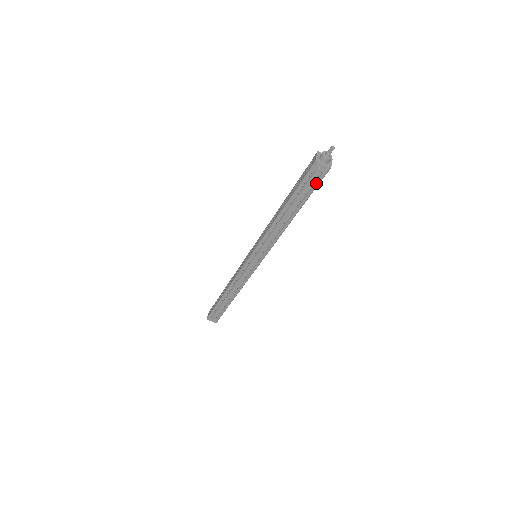
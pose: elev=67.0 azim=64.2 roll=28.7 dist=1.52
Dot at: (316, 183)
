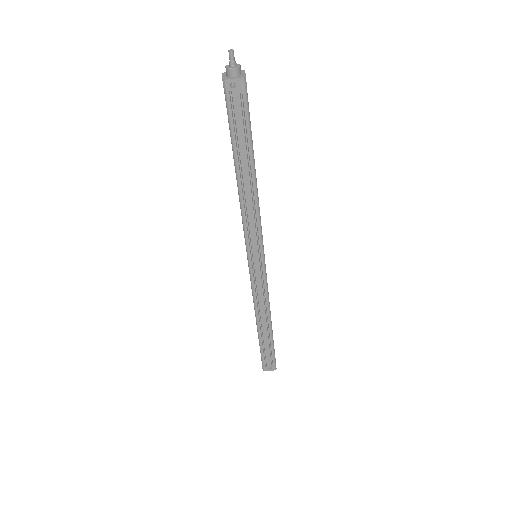
Dot at: (244, 109)
